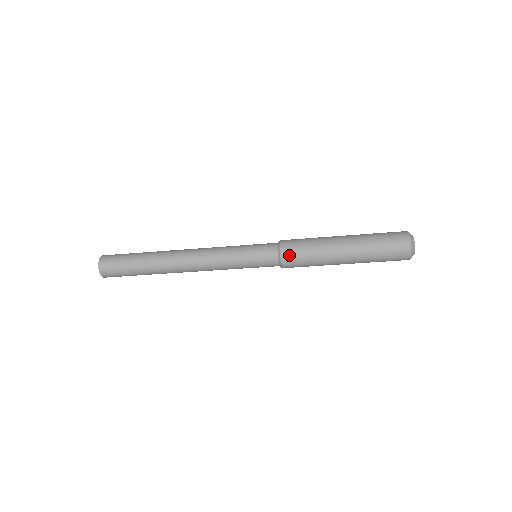
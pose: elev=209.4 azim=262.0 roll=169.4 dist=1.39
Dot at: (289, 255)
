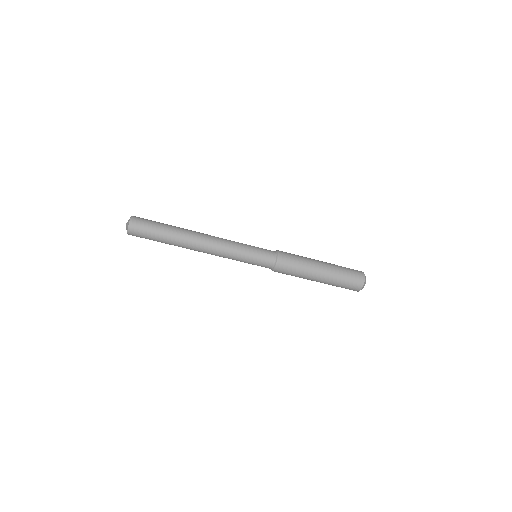
Dot at: (284, 257)
